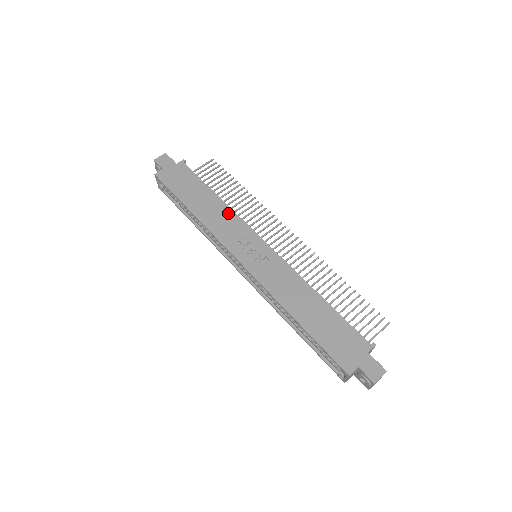
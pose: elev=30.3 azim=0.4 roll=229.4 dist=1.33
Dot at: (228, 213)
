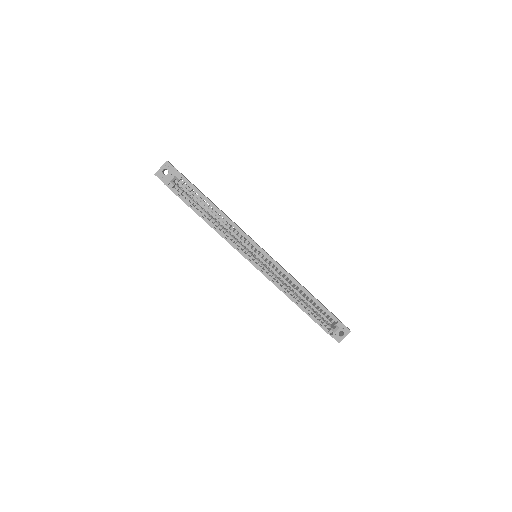
Dot at: occluded
